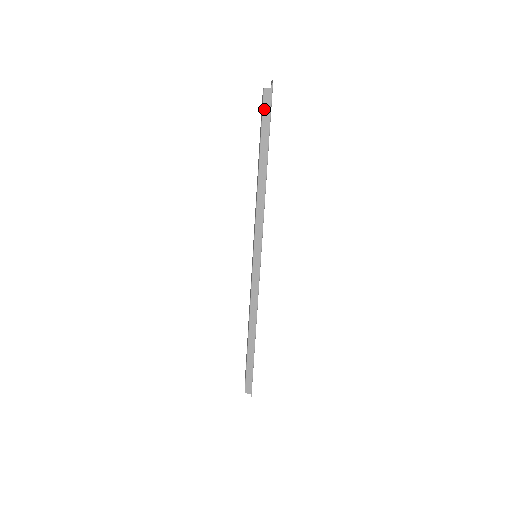
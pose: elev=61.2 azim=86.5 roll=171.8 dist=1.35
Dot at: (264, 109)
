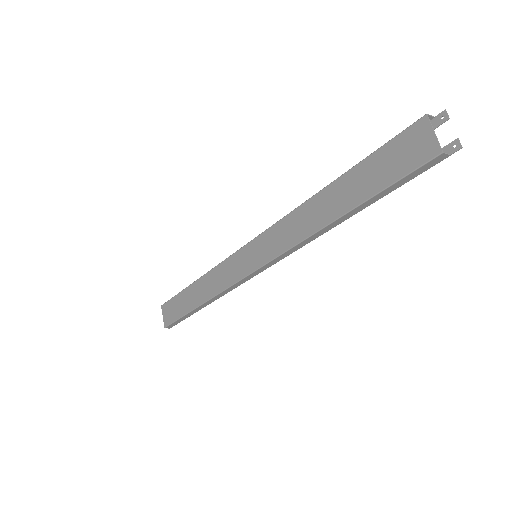
Dot at: (415, 171)
